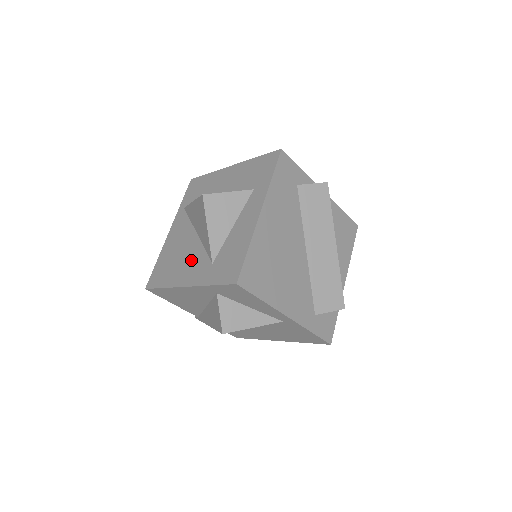
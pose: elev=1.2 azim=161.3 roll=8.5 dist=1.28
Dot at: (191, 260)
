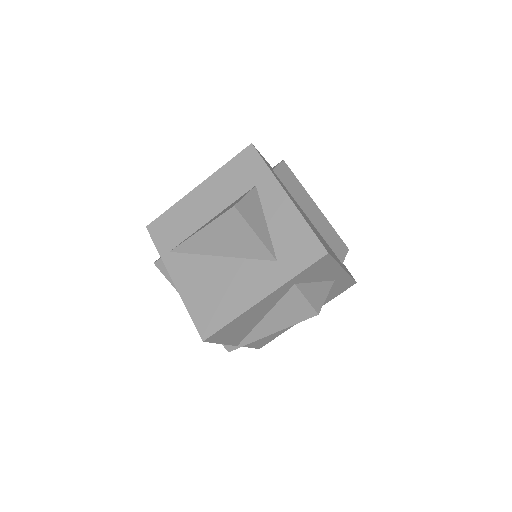
Dot at: (243, 277)
